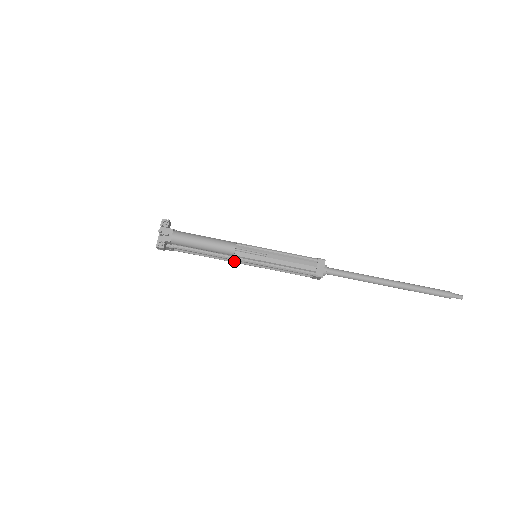
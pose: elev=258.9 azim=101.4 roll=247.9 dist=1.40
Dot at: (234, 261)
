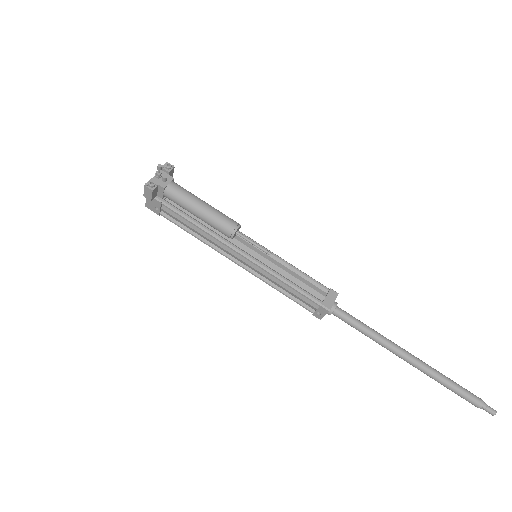
Dot at: (226, 254)
